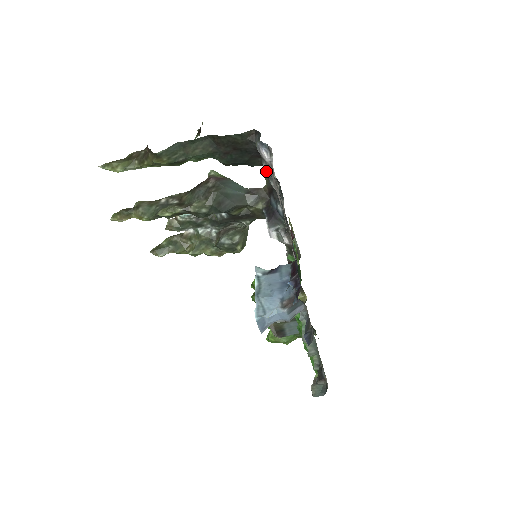
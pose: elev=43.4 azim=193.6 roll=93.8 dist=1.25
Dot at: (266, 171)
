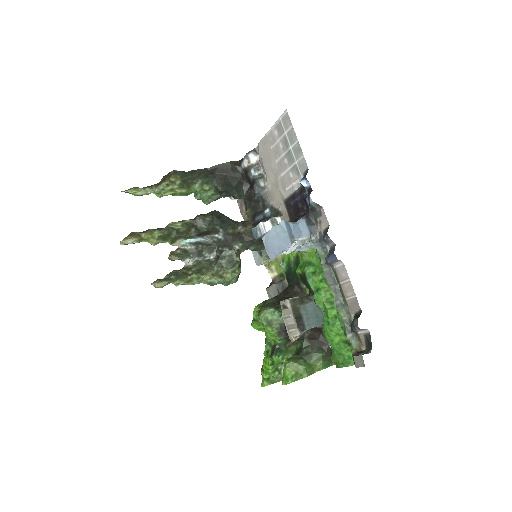
Dot at: (254, 174)
